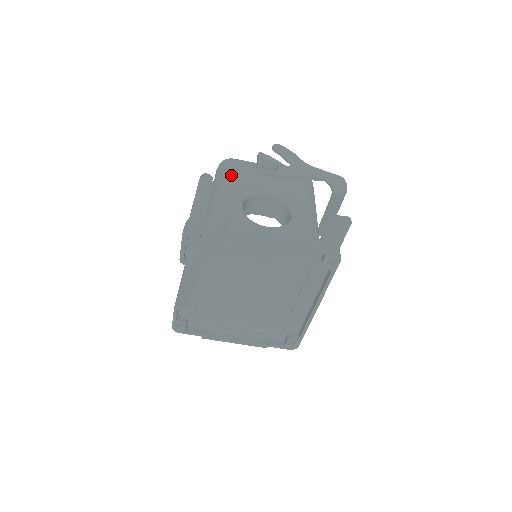
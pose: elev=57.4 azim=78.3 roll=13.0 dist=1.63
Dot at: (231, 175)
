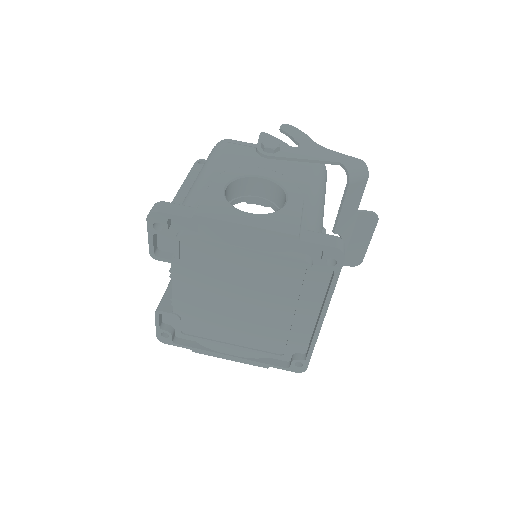
Dot at: (222, 156)
